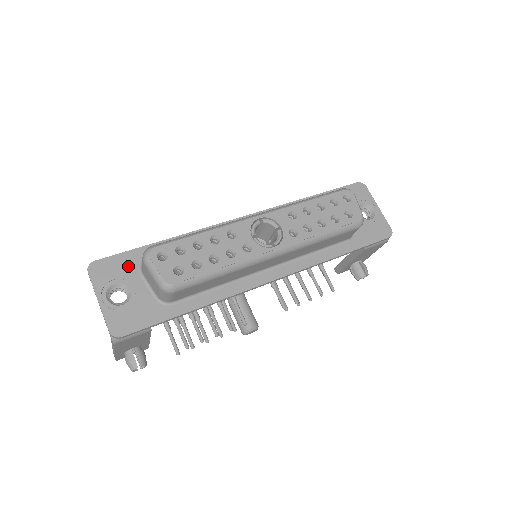
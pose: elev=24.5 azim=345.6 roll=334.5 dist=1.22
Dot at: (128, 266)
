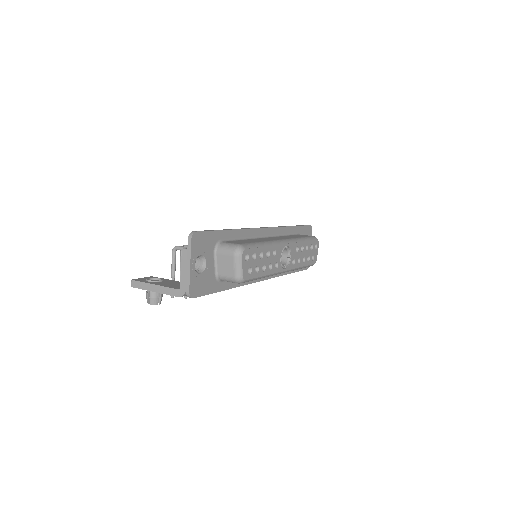
Dot at: (210, 243)
